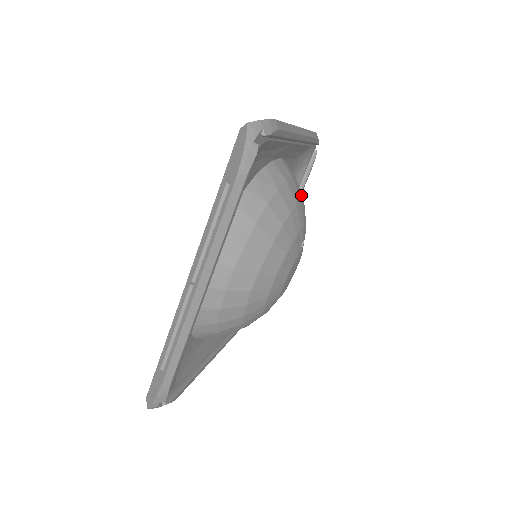
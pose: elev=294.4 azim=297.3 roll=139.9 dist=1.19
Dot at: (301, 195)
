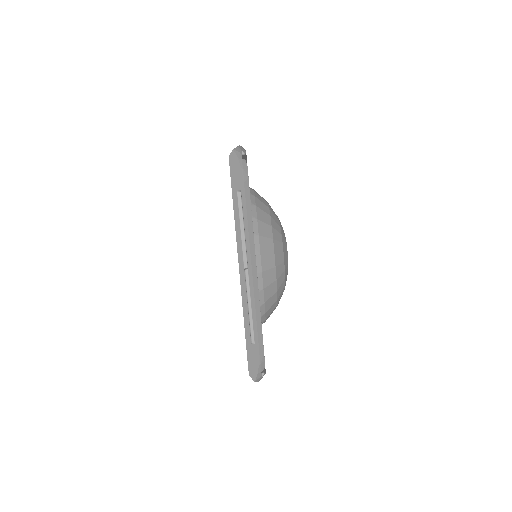
Dot at: occluded
